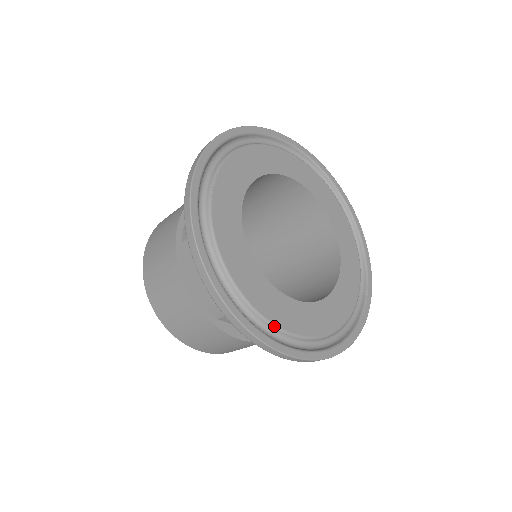
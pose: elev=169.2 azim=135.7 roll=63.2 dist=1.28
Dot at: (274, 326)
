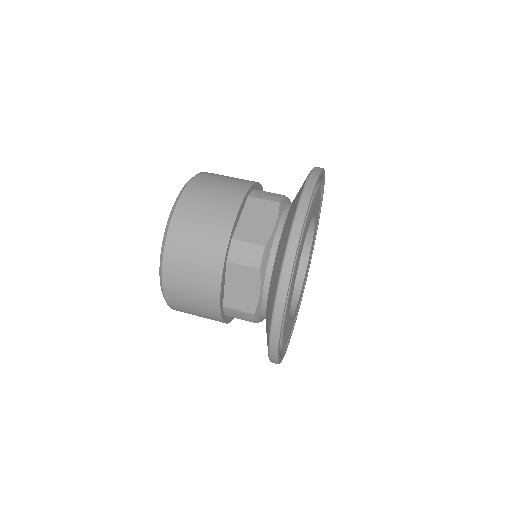
Dot at: occluded
